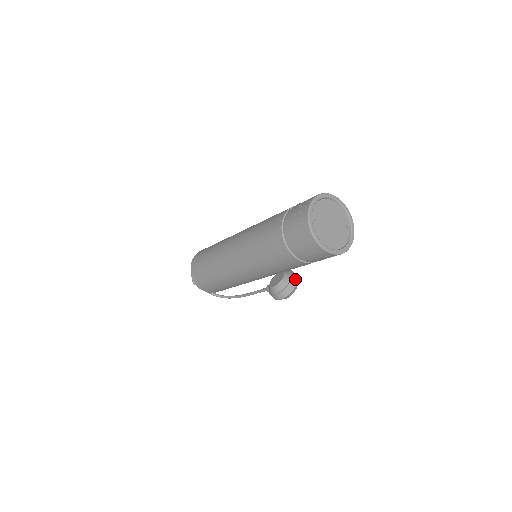
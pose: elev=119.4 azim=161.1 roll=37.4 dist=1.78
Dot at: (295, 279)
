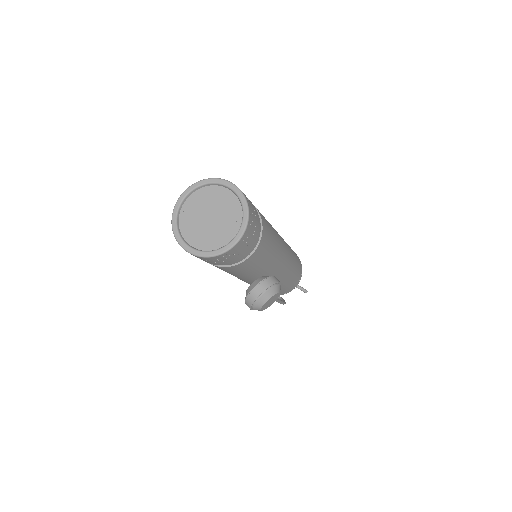
Dot at: (262, 287)
